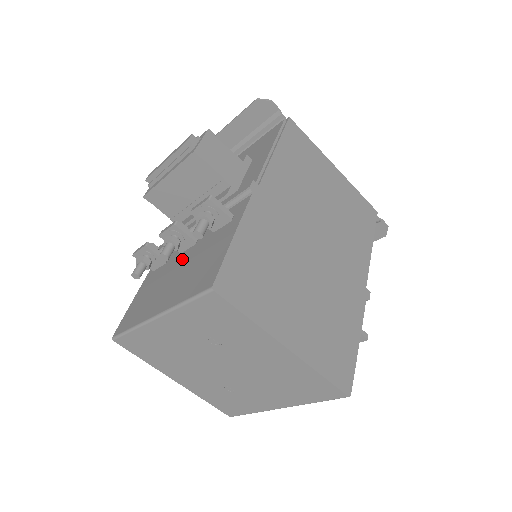
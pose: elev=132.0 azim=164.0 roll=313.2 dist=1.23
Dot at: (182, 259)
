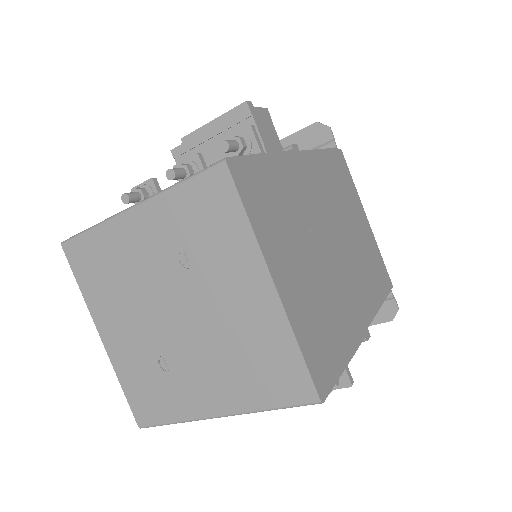
Dot at: occluded
